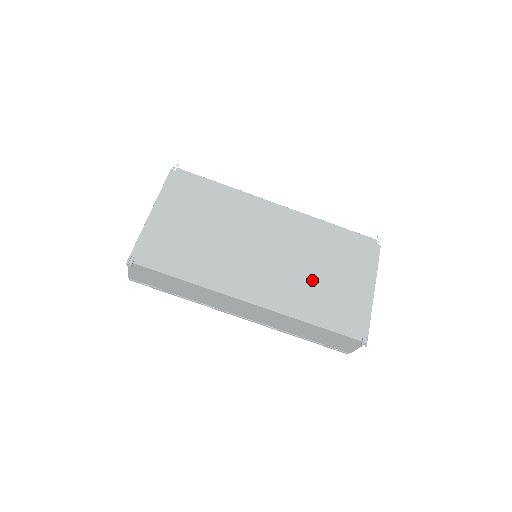
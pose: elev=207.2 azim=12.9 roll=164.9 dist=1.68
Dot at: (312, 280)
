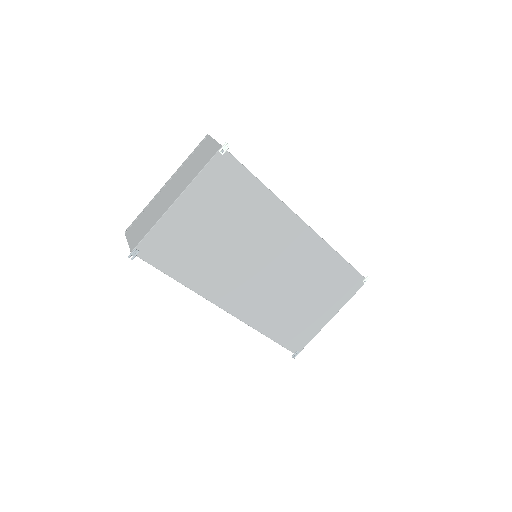
Dot at: (289, 303)
